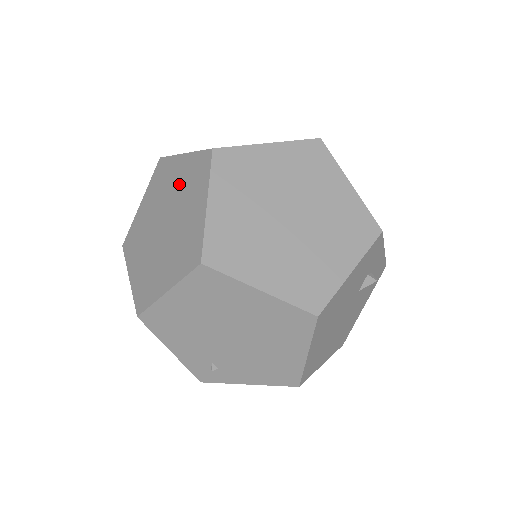
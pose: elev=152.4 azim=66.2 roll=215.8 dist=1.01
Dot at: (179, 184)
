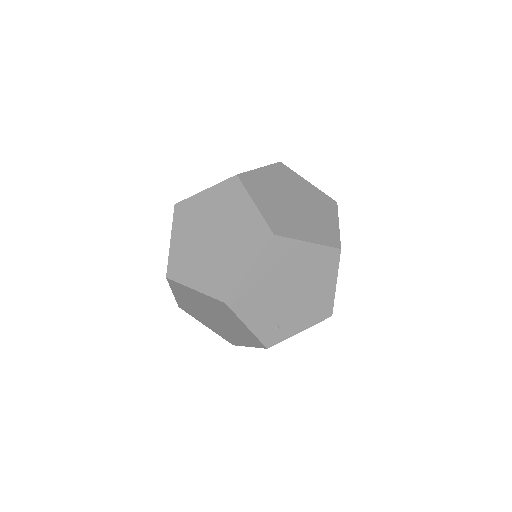
Dot at: (214, 208)
